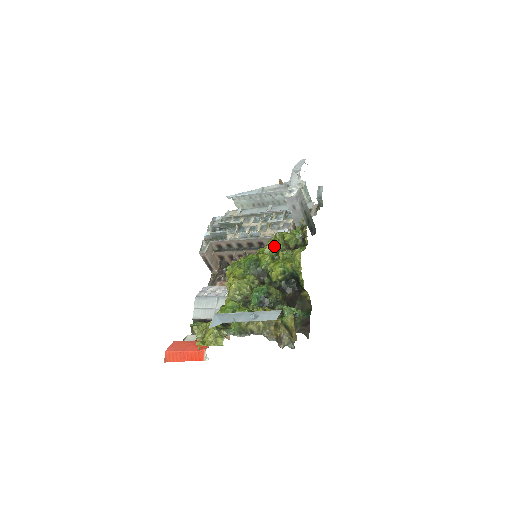
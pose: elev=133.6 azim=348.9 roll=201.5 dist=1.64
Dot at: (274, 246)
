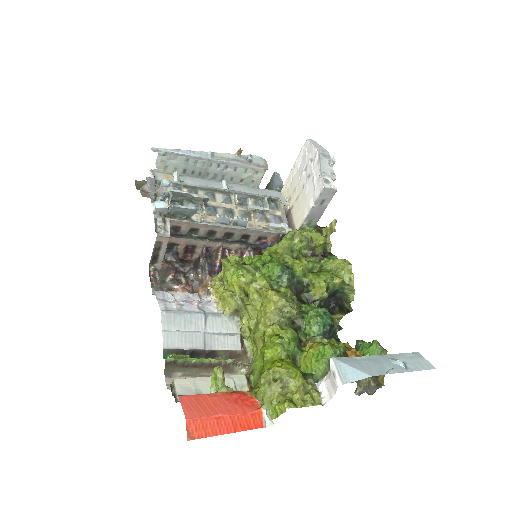
Dot at: (292, 248)
